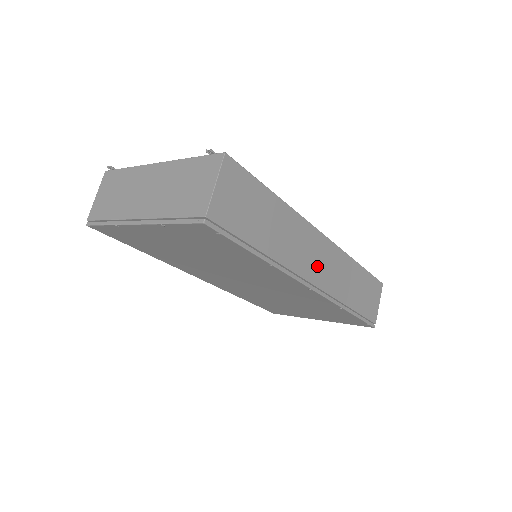
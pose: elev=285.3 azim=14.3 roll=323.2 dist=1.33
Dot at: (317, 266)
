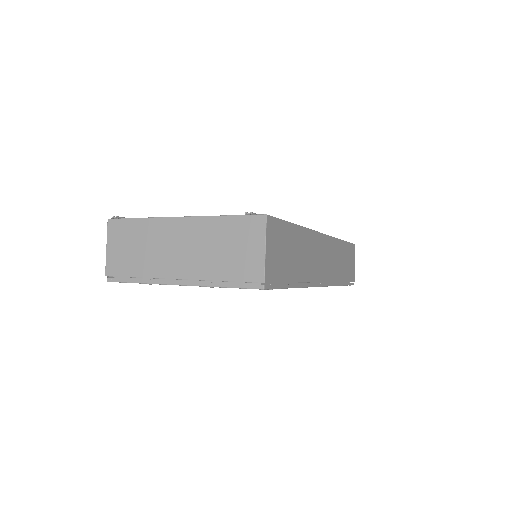
Dot at: (323, 264)
